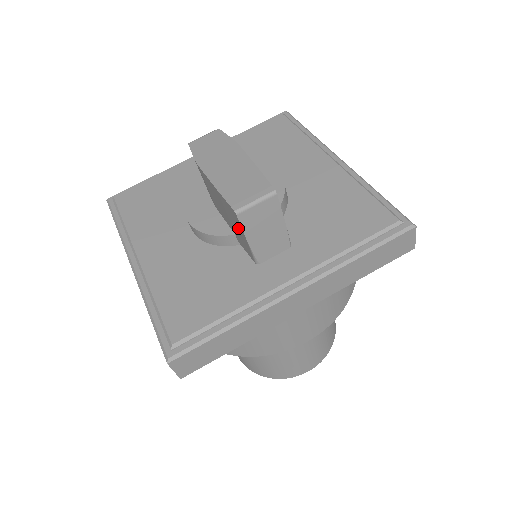
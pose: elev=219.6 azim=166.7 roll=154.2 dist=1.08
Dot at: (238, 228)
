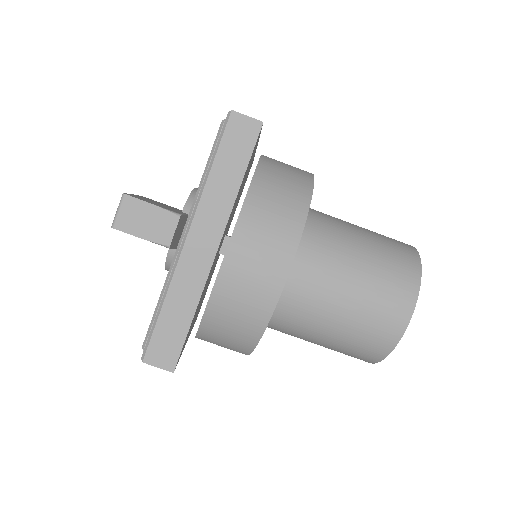
Dot at: occluded
